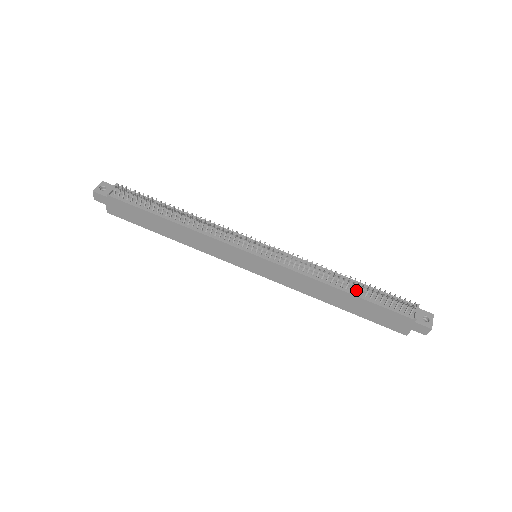
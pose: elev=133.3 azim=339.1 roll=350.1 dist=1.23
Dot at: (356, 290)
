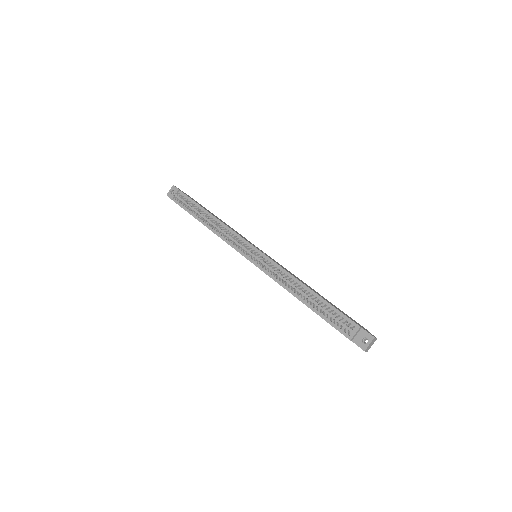
Dot at: (310, 304)
